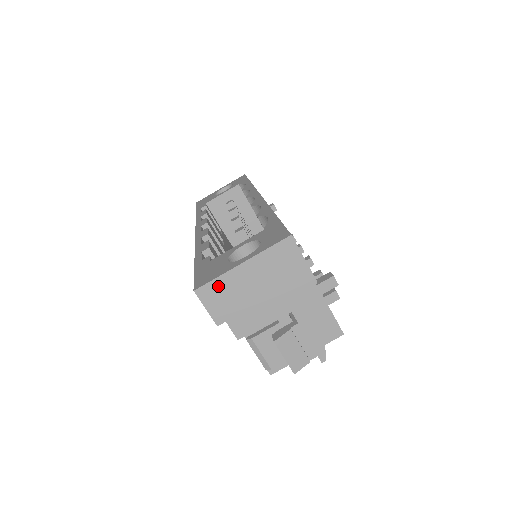
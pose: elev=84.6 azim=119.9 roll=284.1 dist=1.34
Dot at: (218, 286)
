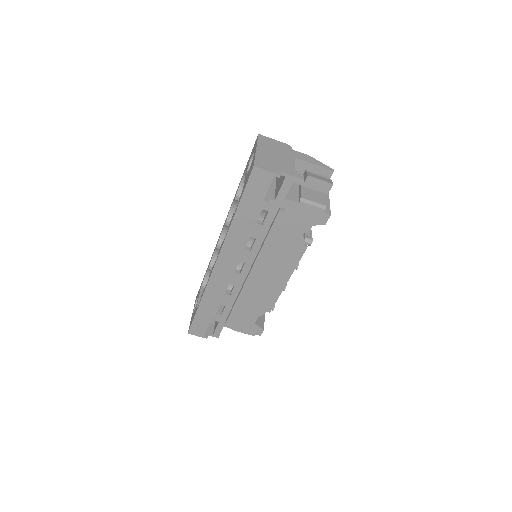
Dot at: (260, 160)
